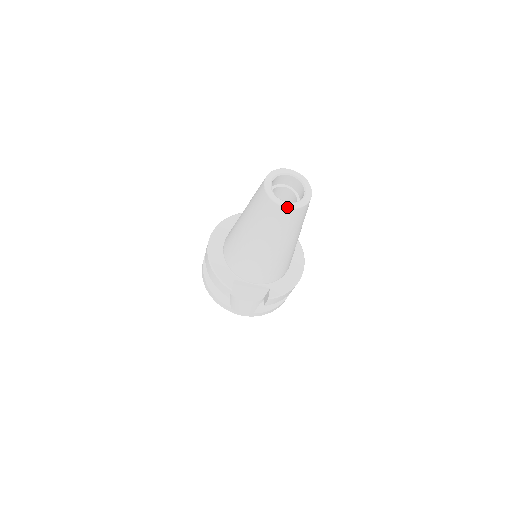
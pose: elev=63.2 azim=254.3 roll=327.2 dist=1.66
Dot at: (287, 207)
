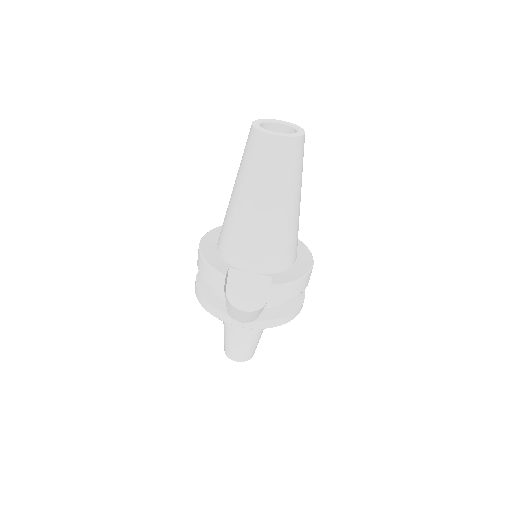
Dot at: (277, 135)
